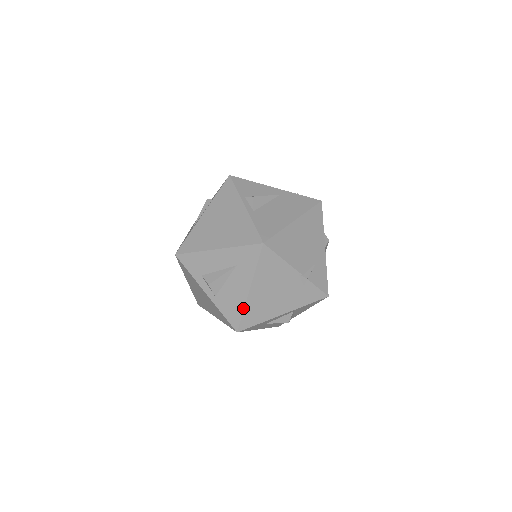
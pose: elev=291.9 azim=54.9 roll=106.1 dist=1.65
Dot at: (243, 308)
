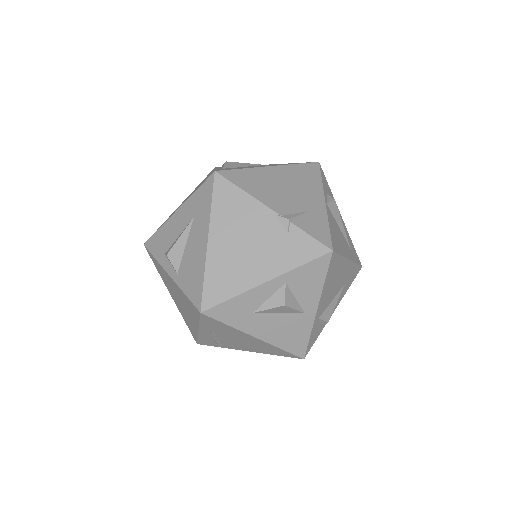
Dot at: (203, 271)
